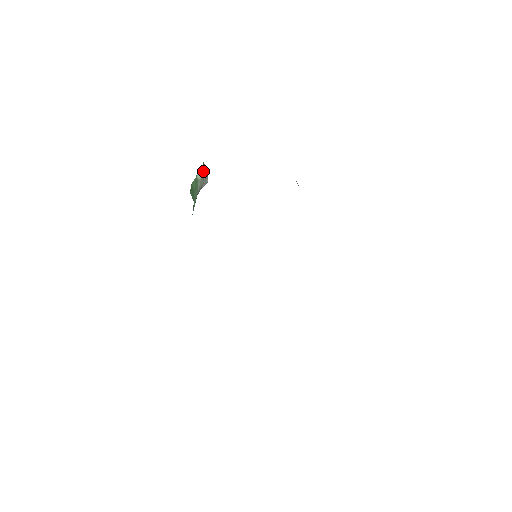
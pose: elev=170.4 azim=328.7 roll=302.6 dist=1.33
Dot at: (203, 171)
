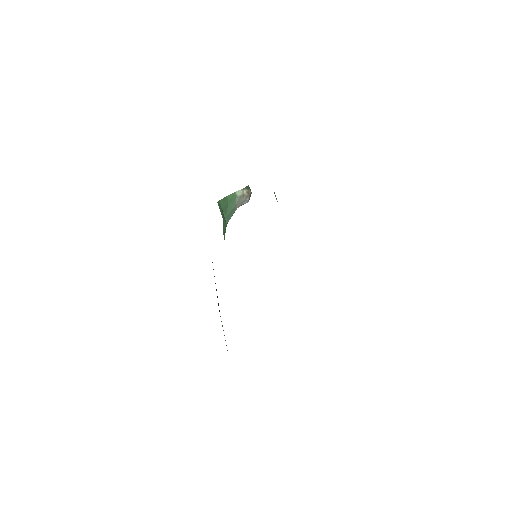
Dot at: (244, 191)
